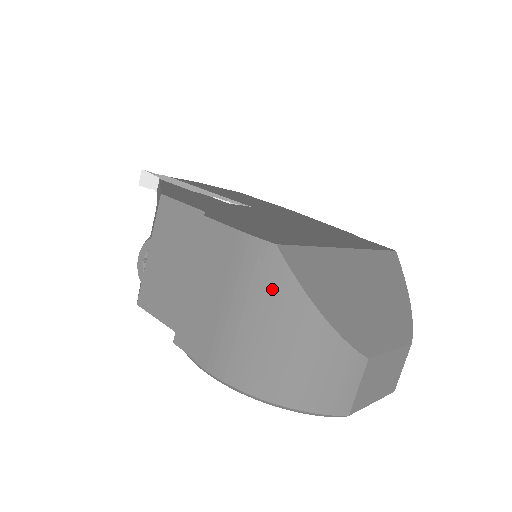
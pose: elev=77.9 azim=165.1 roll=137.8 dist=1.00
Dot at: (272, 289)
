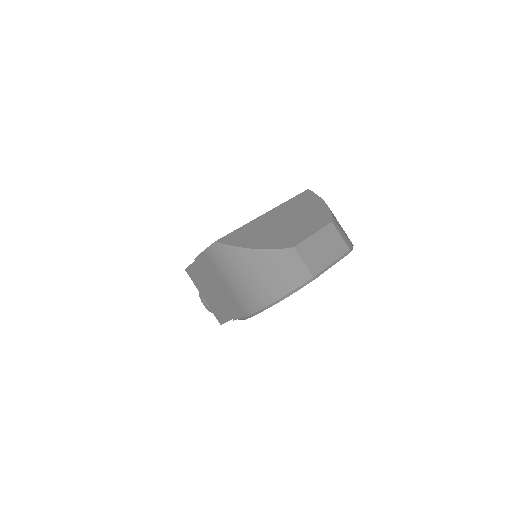
Dot at: (230, 259)
